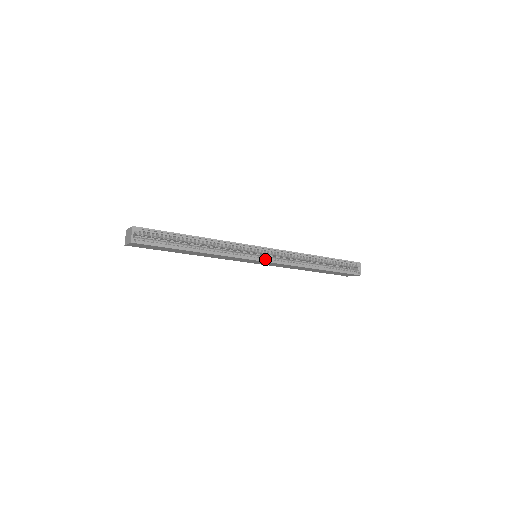
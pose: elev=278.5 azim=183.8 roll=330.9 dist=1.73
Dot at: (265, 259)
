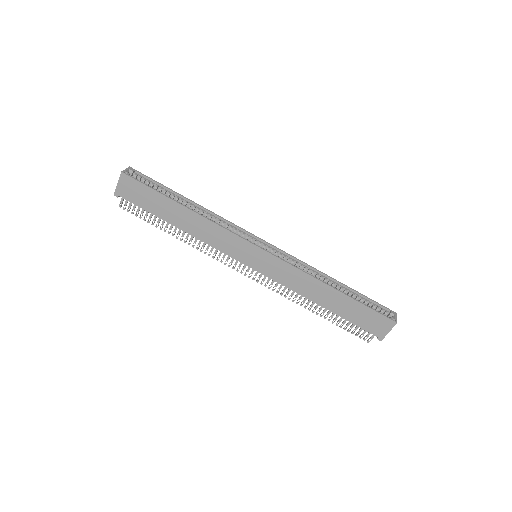
Dot at: (265, 251)
